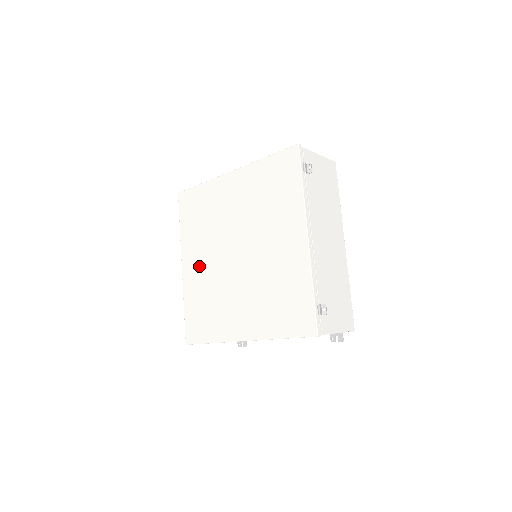
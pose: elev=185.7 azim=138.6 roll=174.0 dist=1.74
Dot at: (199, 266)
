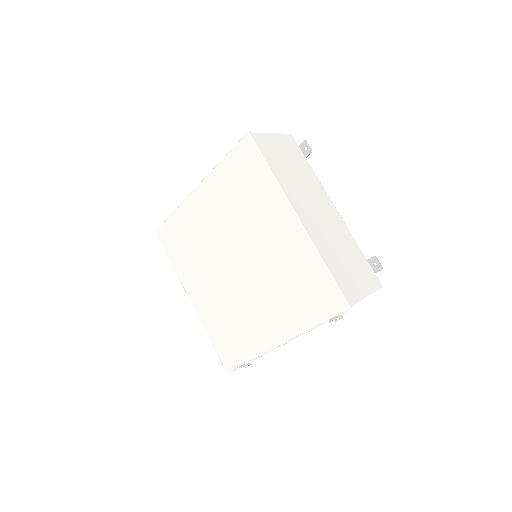
Dot at: (207, 215)
